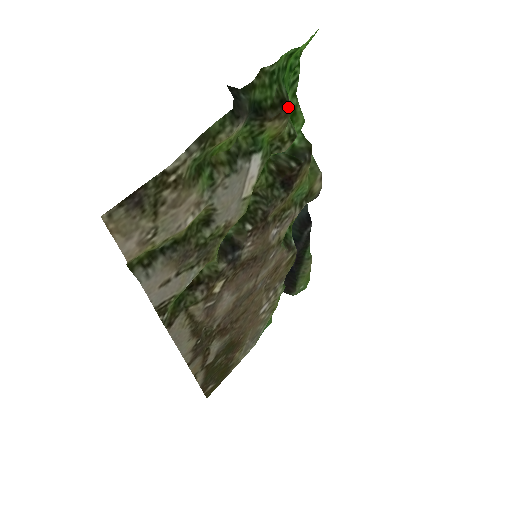
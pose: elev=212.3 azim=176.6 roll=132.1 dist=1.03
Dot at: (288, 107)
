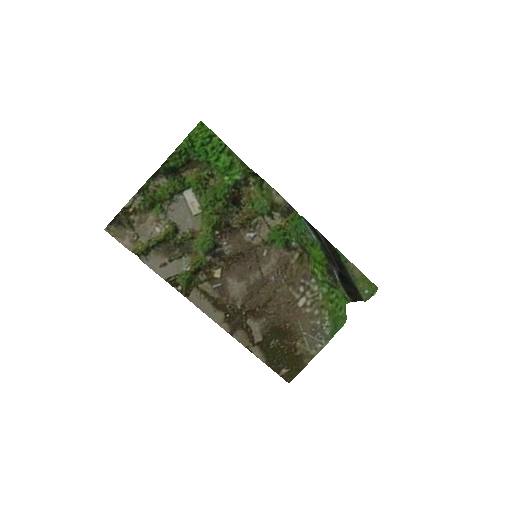
Dot at: (192, 162)
